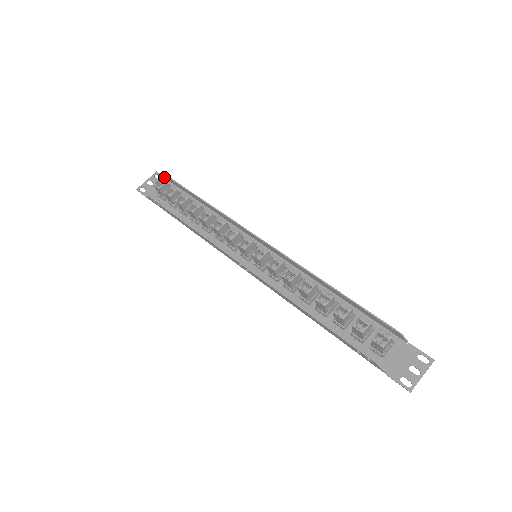
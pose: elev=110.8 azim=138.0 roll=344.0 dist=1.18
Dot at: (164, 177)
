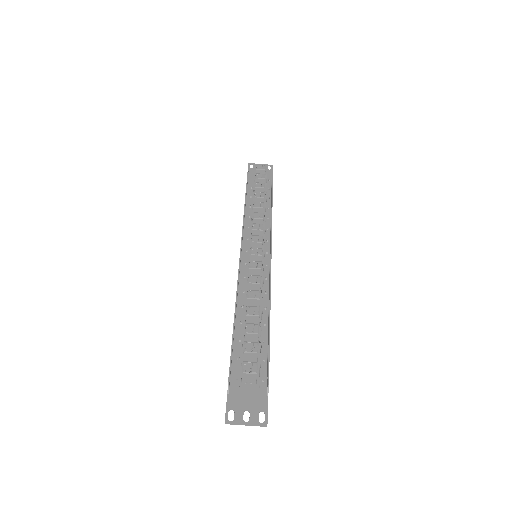
Dot at: (272, 171)
